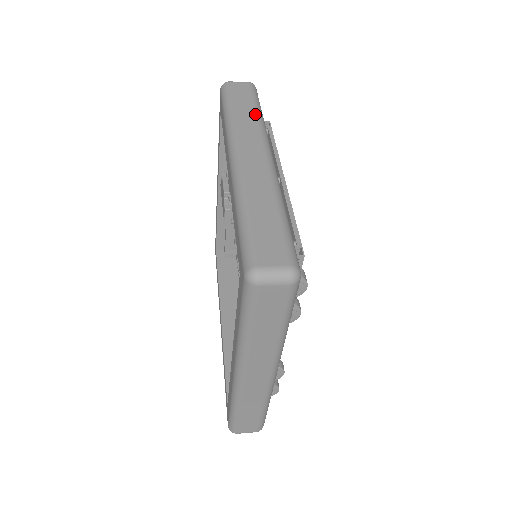
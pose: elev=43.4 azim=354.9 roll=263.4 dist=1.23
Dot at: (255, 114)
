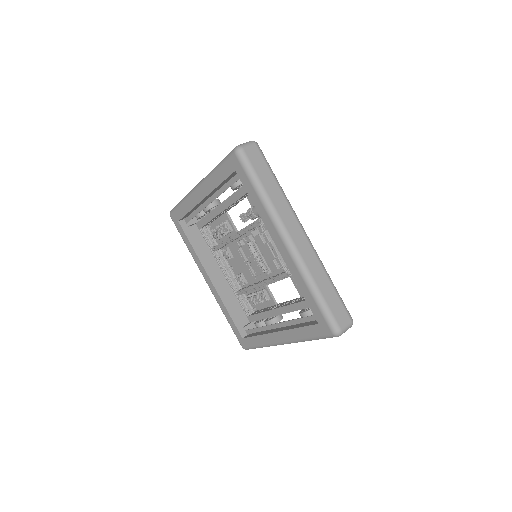
Dot at: (279, 189)
